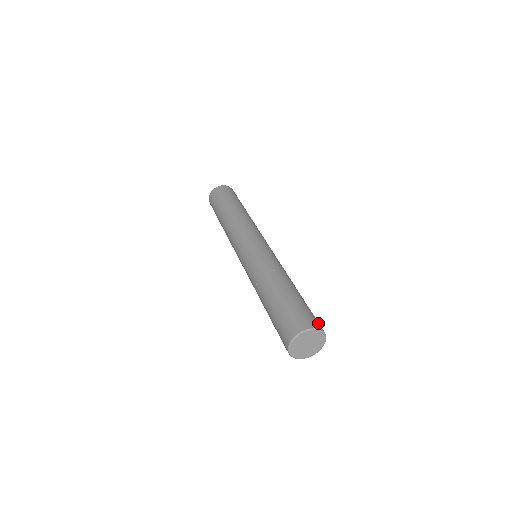
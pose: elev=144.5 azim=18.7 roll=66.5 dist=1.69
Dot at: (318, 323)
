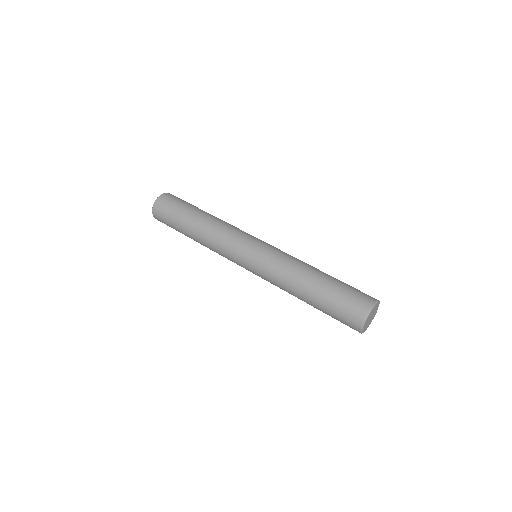
Dot at: occluded
